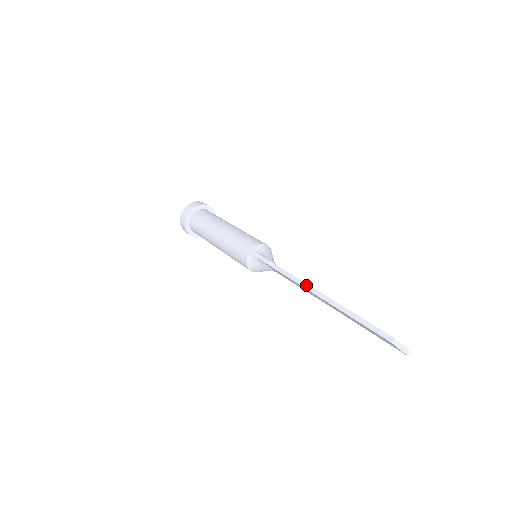
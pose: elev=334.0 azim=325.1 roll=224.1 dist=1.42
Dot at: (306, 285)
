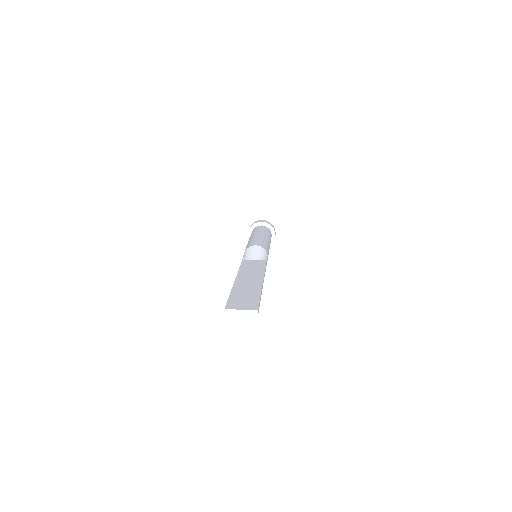
Dot at: (236, 277)
